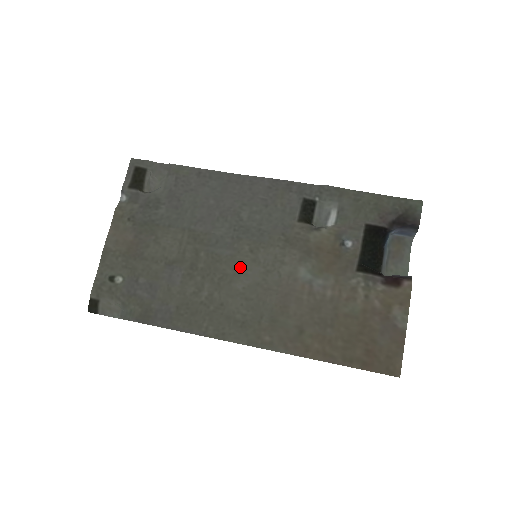
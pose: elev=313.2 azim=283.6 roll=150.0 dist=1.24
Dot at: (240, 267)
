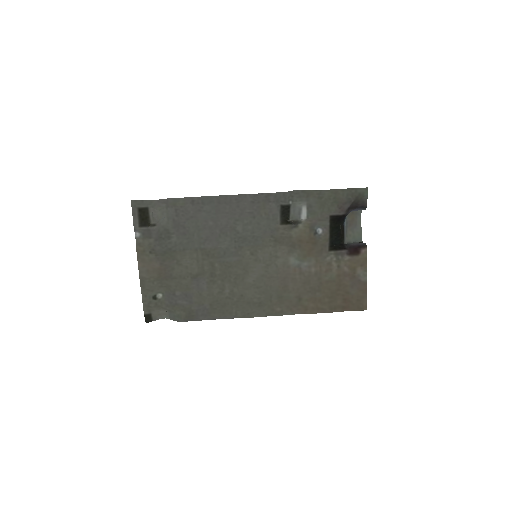
Dot at: (247, 267)
